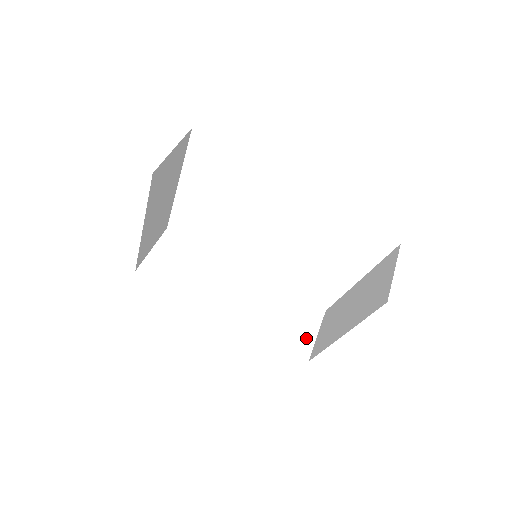
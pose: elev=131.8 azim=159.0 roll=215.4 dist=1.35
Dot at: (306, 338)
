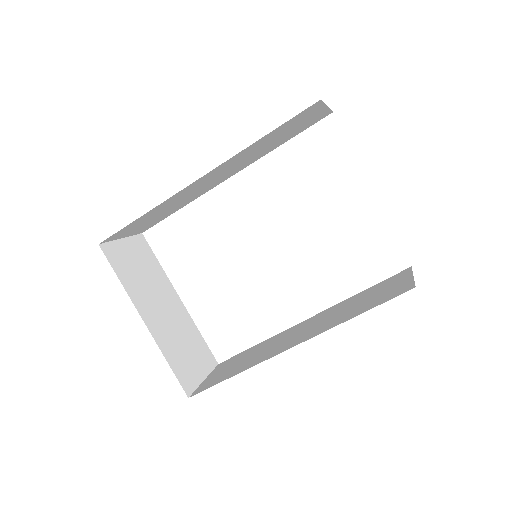
Dot at: (400, 286)
